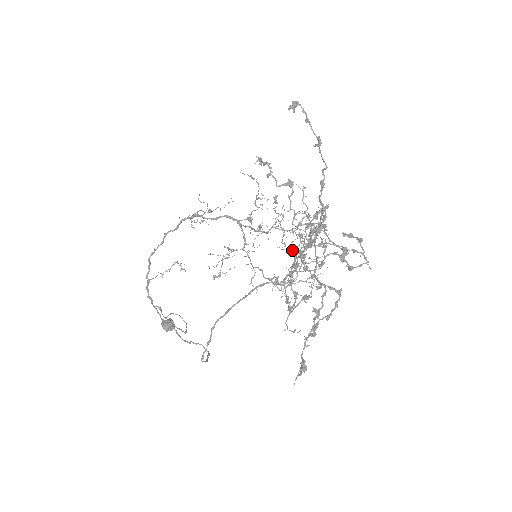
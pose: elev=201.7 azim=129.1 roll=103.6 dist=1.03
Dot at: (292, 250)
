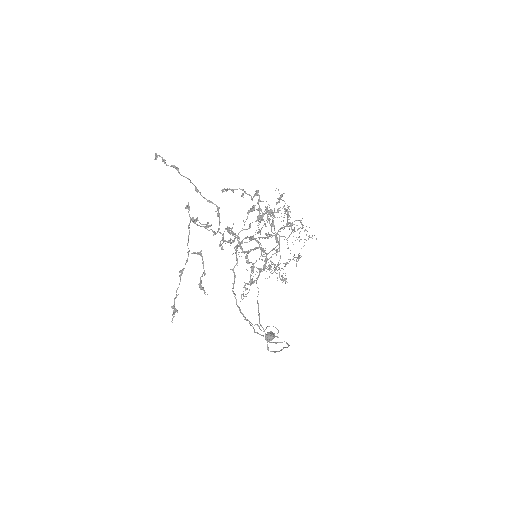
Dot at: (256, 240)
